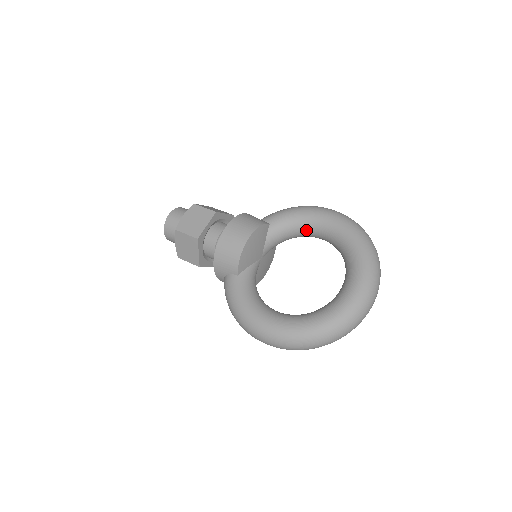
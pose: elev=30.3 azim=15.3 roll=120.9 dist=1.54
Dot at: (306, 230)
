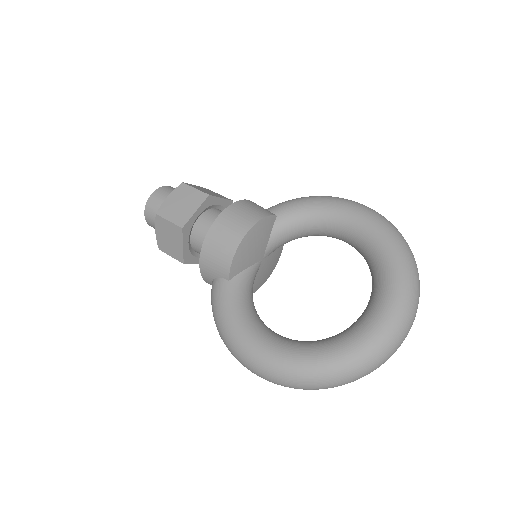
Dot at: (324, 228)
